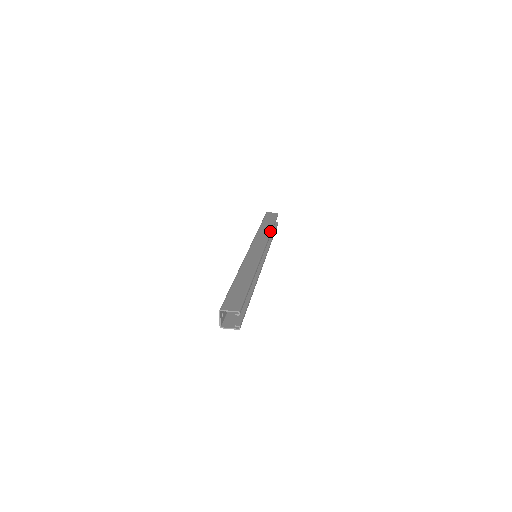
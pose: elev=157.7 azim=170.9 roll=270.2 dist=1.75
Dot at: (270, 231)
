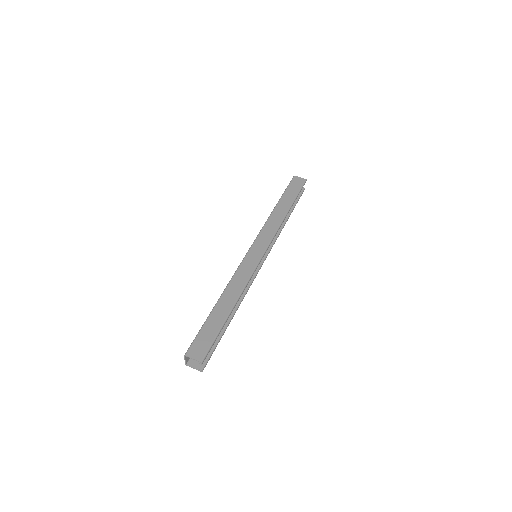
Dot at: (283, 217)
